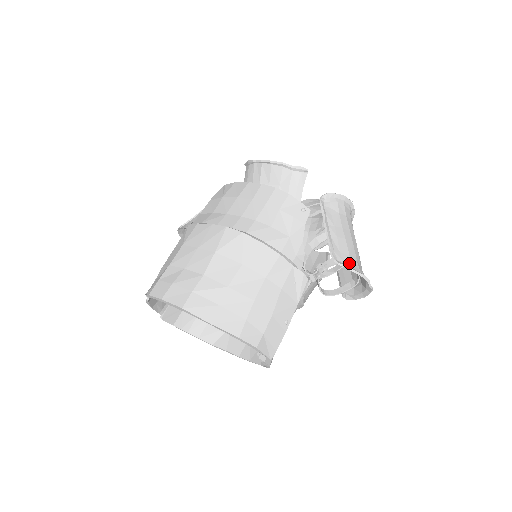
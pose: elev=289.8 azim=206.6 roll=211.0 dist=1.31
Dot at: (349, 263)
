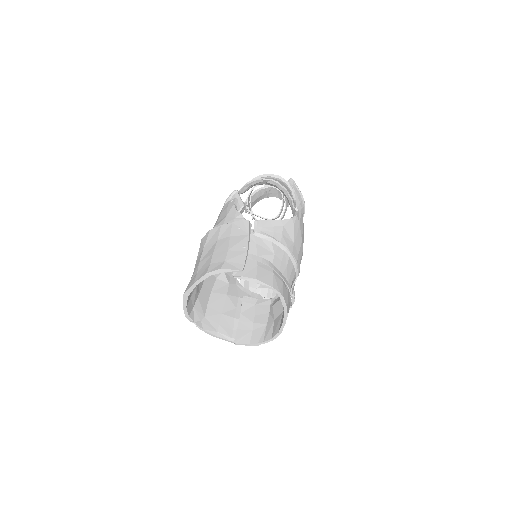
Dot at: (249, 186)
